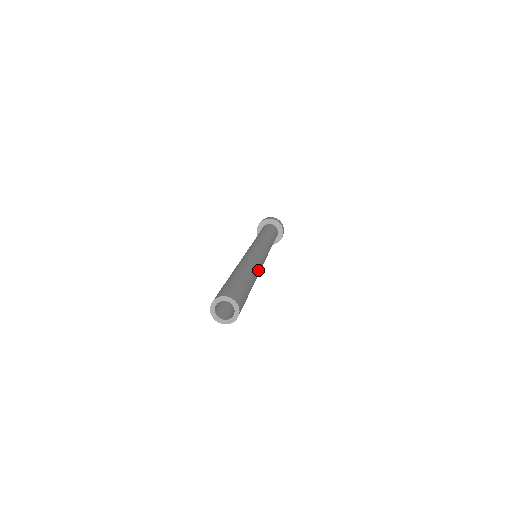
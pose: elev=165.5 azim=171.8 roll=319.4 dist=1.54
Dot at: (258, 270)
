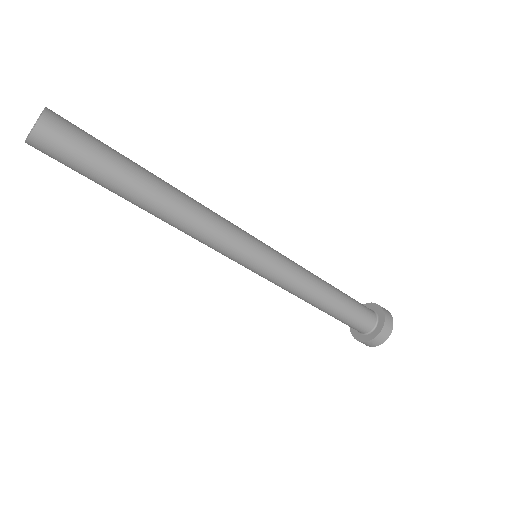
Dot at: (199, 203)
